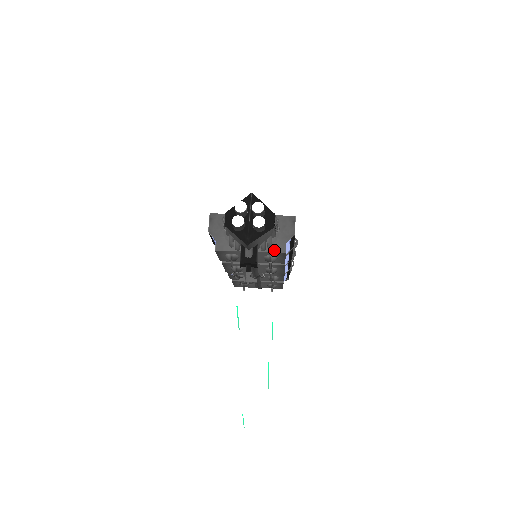
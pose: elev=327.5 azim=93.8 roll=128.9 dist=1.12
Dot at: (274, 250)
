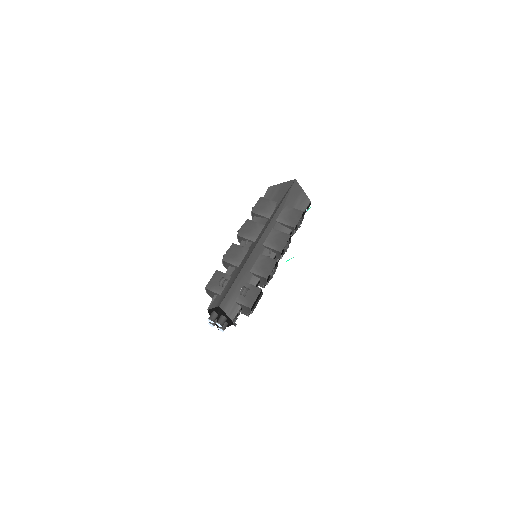
Dot at: (242, 313)
